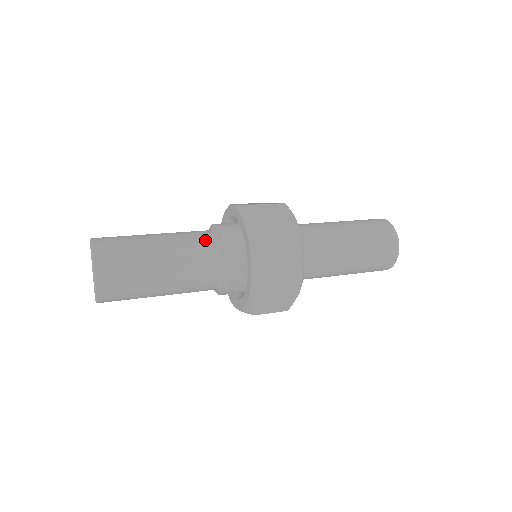
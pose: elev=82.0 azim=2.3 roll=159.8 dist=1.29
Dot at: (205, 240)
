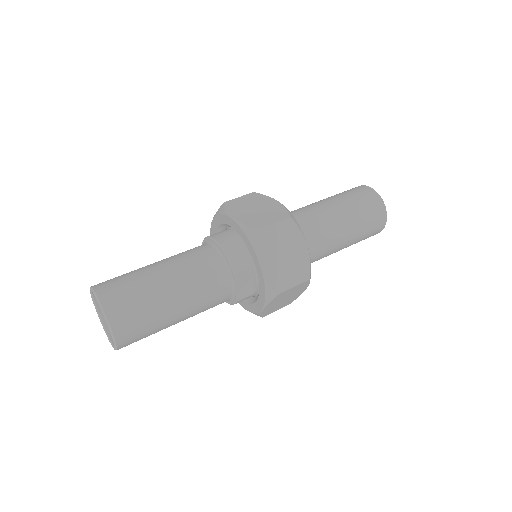
Dot at: (214, 268)
